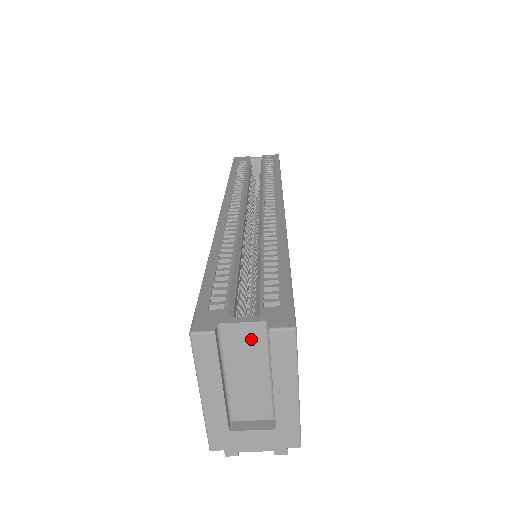
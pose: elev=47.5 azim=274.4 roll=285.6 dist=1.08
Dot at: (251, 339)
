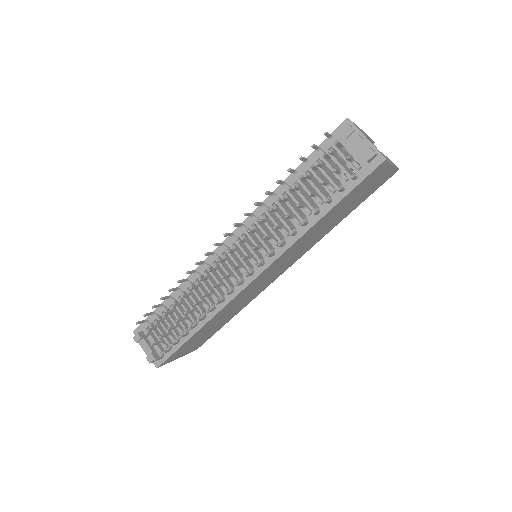
Dot at: occluded
